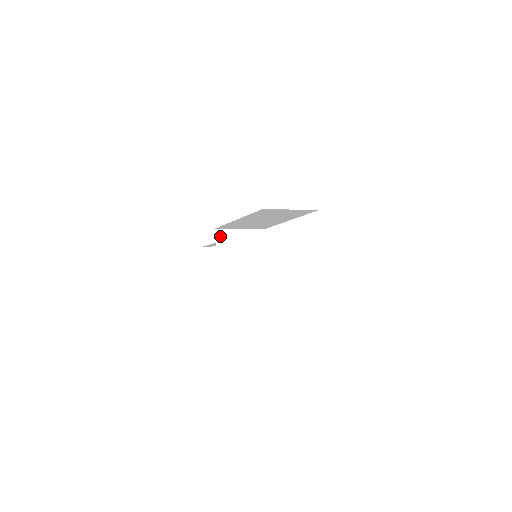
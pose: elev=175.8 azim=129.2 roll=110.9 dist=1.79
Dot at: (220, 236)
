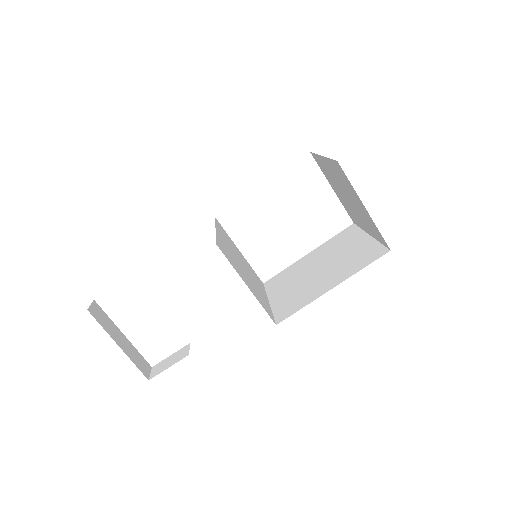
Dot at: (223, 251)
